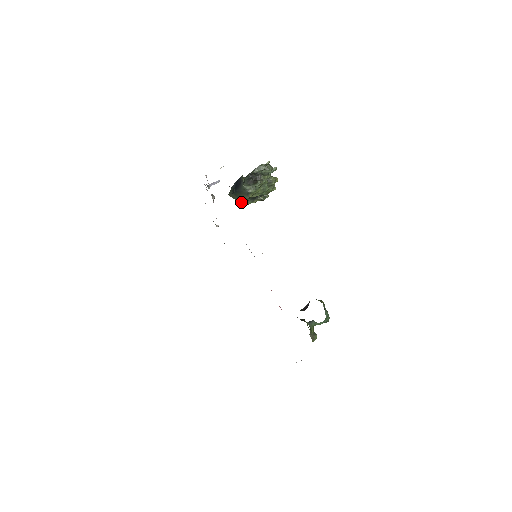
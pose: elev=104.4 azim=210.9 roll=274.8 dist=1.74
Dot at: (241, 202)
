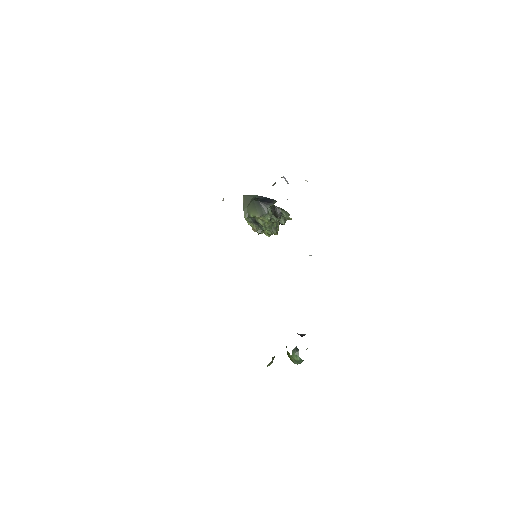
Dot at: (245, 211)
